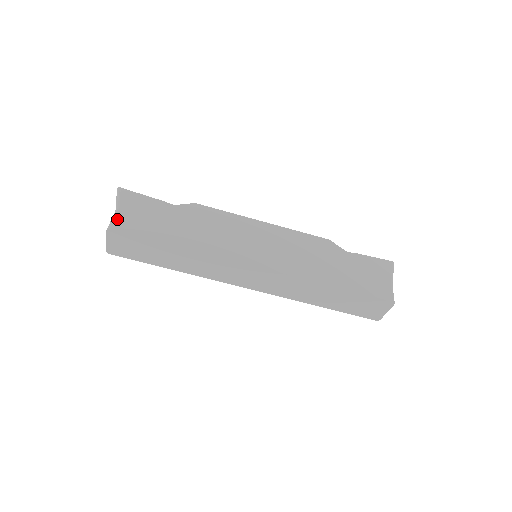
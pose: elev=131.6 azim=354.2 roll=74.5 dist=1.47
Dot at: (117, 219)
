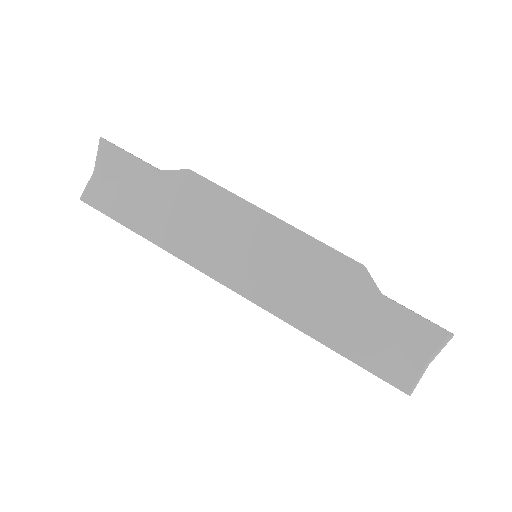
Dot at: (91, 186)
